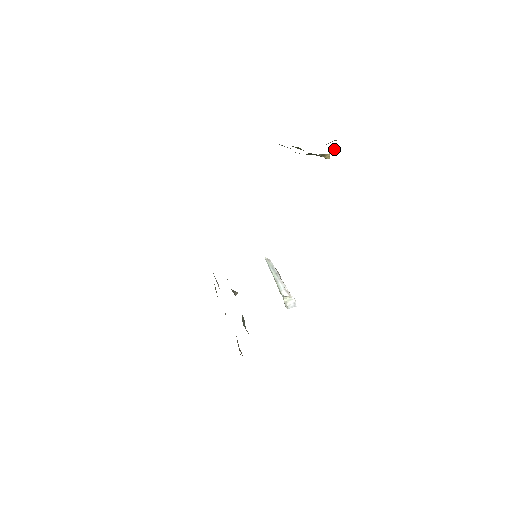
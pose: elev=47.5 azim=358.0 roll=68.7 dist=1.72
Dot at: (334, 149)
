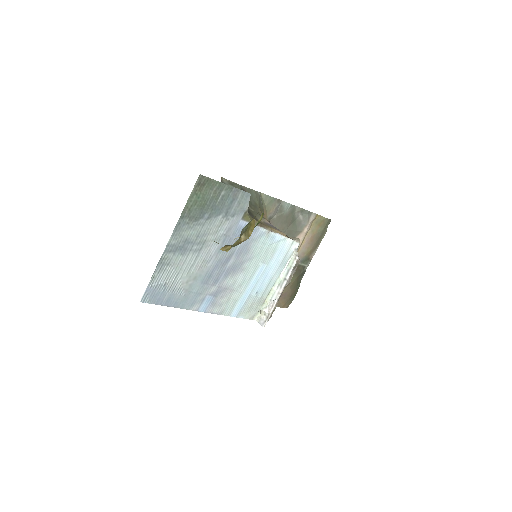
Dot at: occluded
